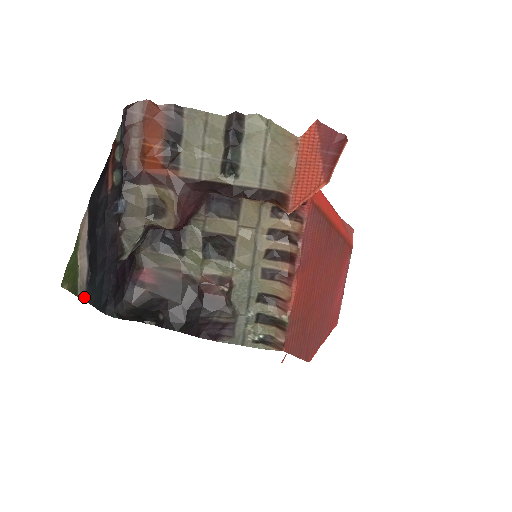
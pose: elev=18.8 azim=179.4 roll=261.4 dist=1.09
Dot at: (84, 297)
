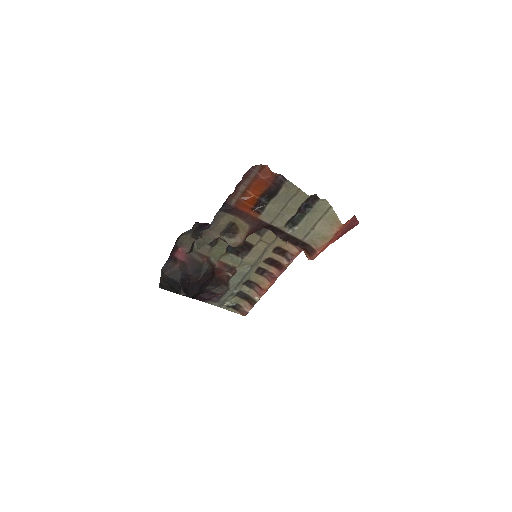
Dot at: occluded
